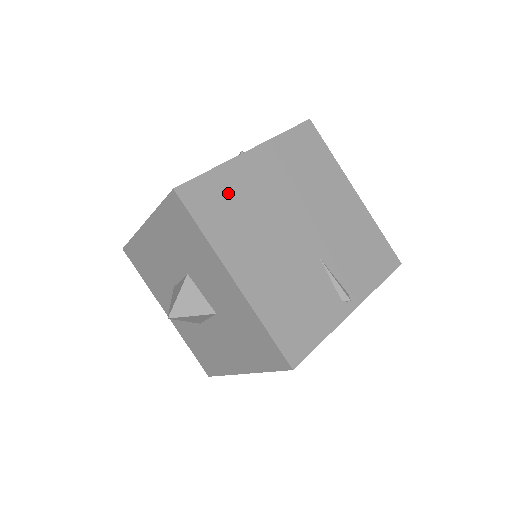
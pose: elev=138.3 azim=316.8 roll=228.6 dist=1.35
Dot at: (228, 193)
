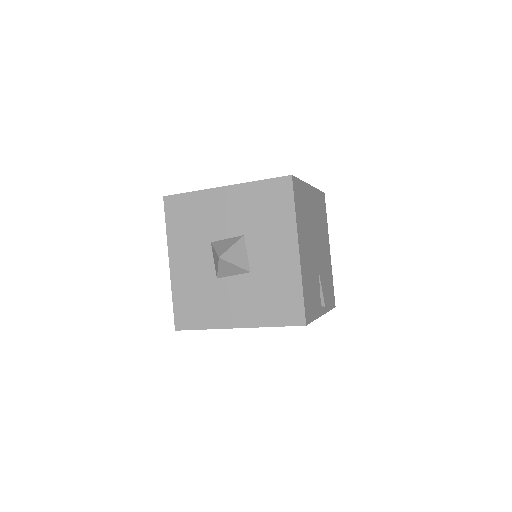
Dot at: (303, 199)
